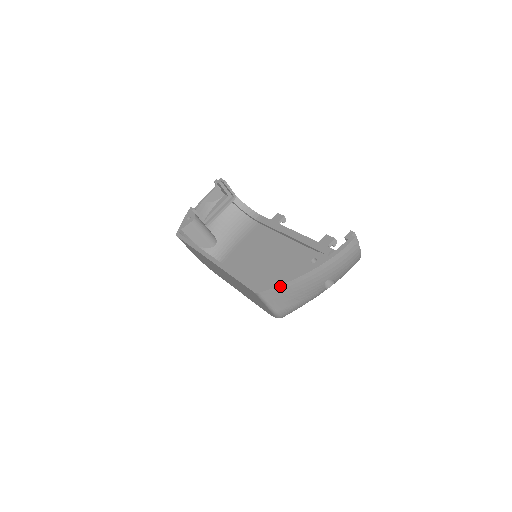
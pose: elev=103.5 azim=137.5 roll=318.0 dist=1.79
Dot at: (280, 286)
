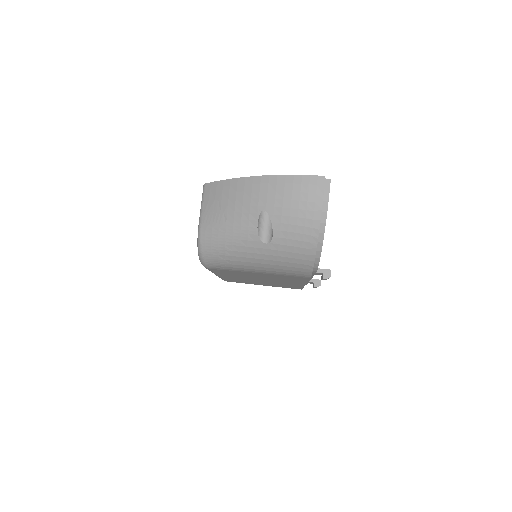
Dot at: (224, 181)
